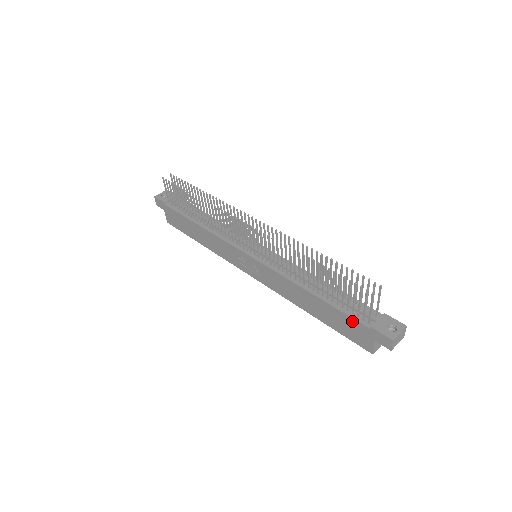
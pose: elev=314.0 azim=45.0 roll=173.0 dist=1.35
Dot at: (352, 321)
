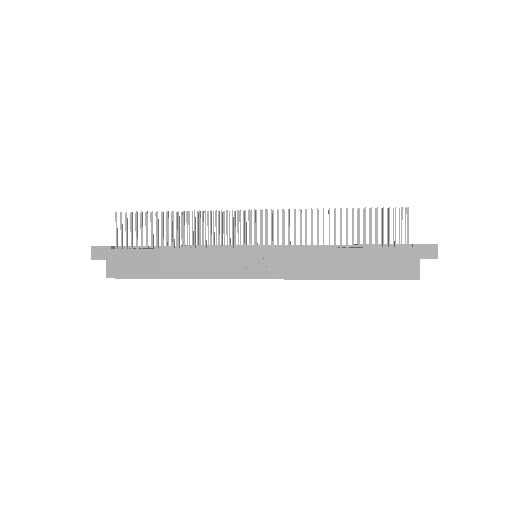
Dot at: (393, 251)
